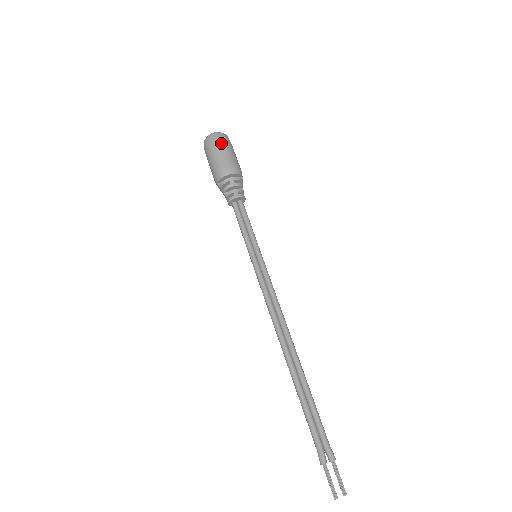
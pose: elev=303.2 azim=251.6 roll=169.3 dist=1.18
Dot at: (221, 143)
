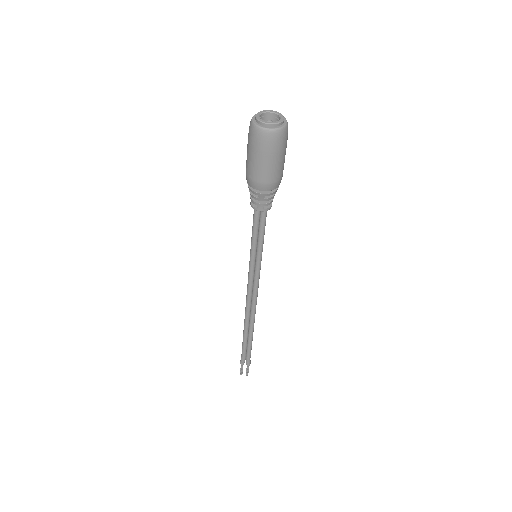
Dot at: (268, 150)
